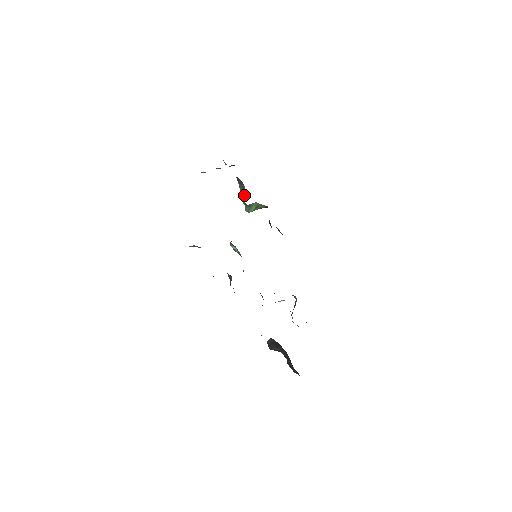
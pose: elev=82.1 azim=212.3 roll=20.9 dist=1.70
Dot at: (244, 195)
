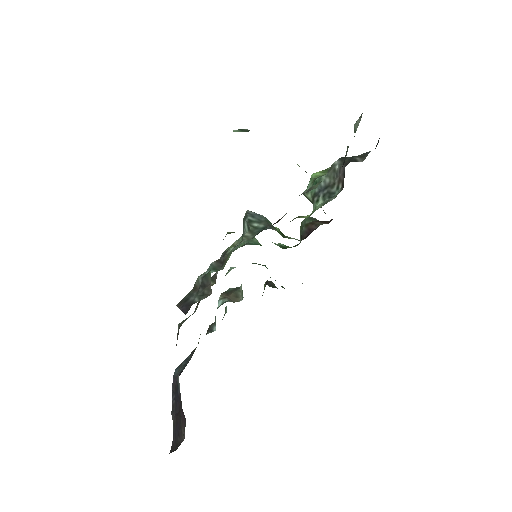
Dot at: (325, 198)
